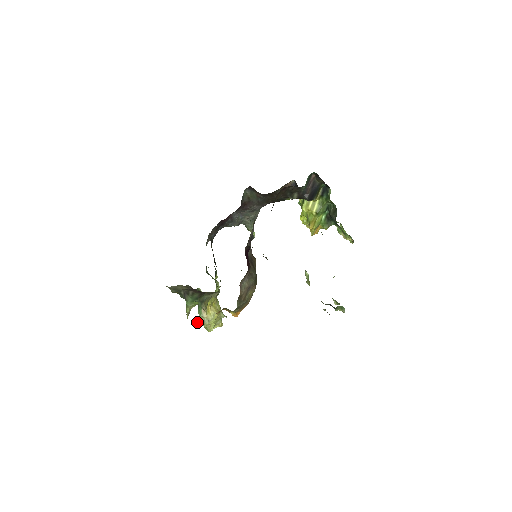
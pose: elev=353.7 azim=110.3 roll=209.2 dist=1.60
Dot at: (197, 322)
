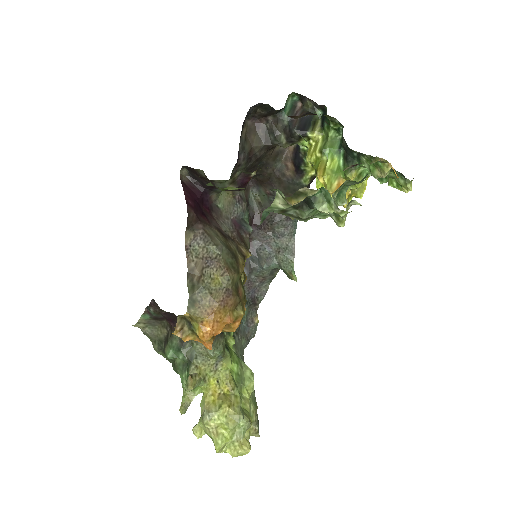
Dot at: (199, 427)
